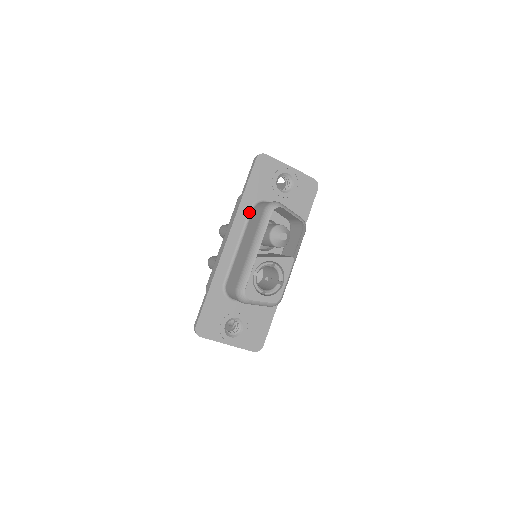
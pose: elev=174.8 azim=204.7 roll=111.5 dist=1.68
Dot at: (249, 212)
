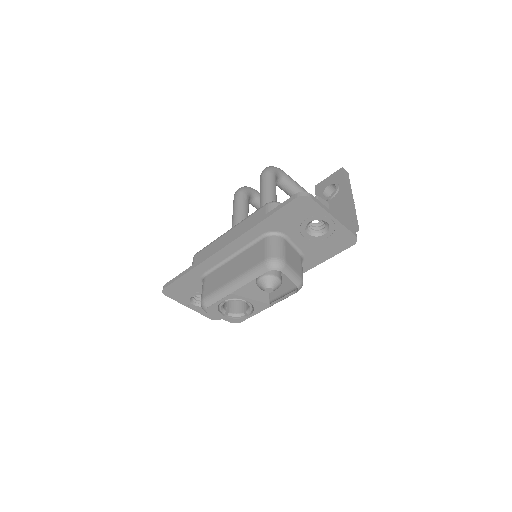
Dot at: (260, 237)
